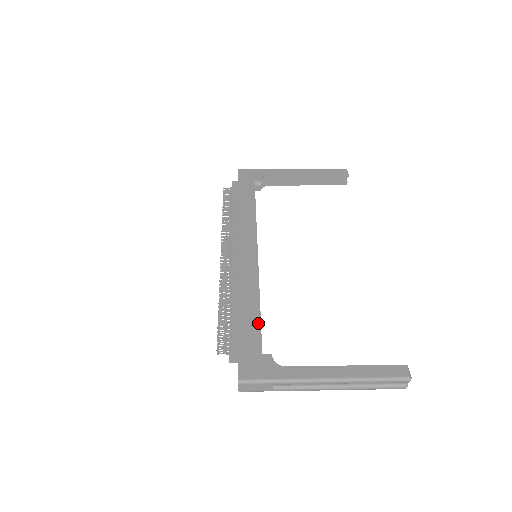
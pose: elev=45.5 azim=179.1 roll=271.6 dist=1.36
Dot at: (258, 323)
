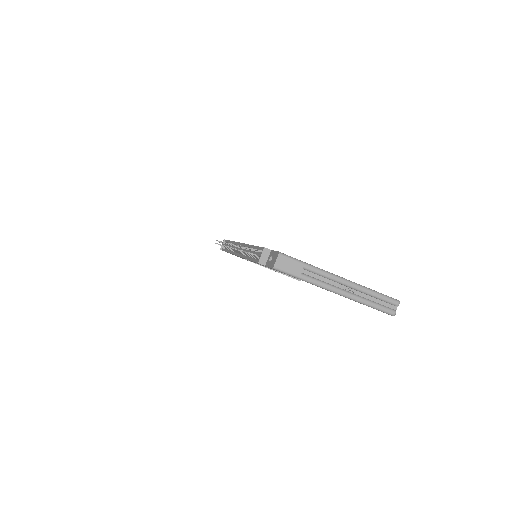
Dot at: occluded
